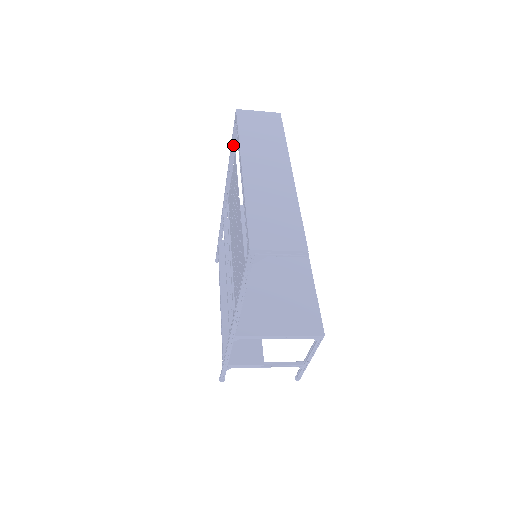
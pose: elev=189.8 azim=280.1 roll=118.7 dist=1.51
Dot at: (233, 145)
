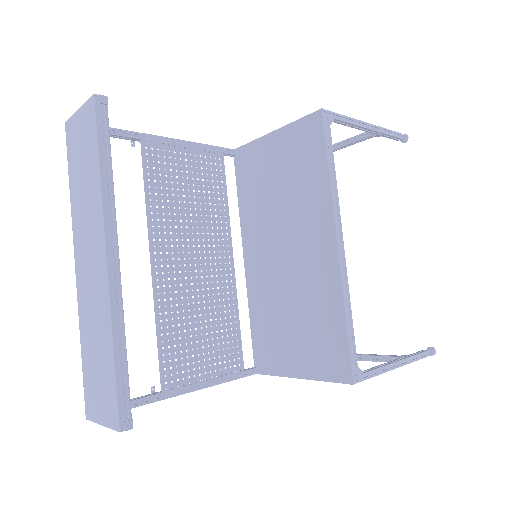
Dot at: (129, 137)
